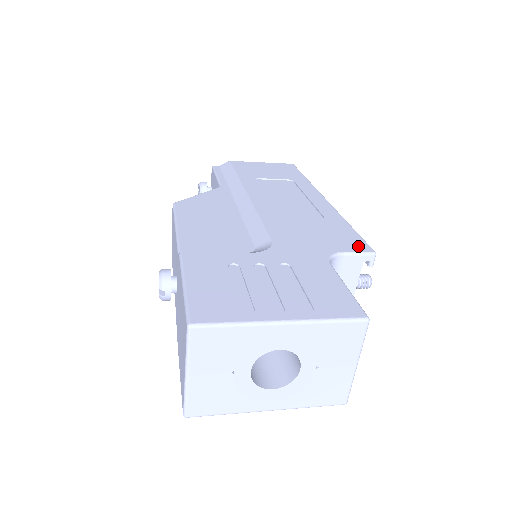
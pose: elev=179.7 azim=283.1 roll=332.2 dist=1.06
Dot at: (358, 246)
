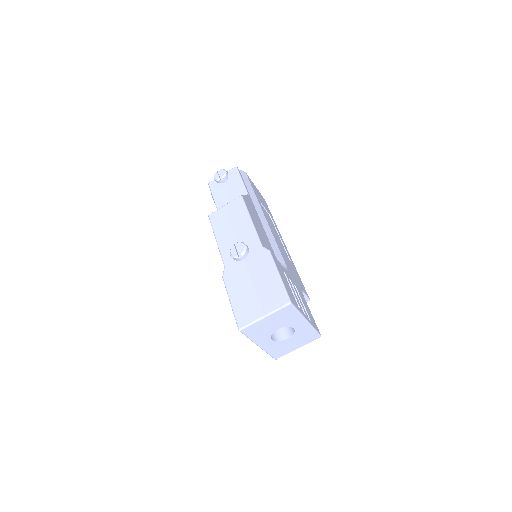
Dot at: occluded
